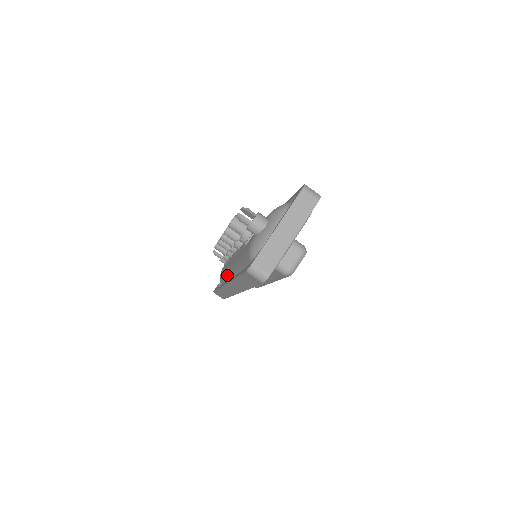
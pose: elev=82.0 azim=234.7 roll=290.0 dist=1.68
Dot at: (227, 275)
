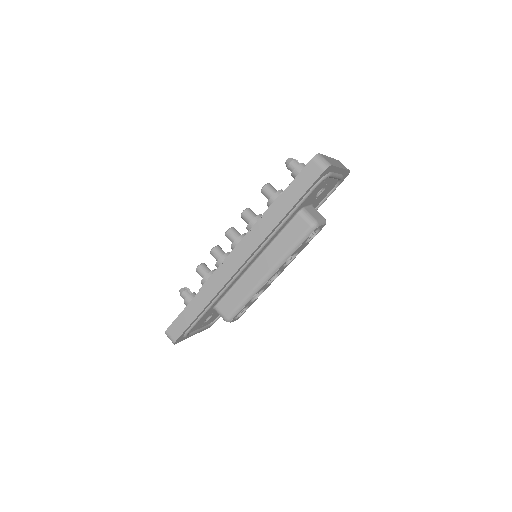
Dot at: occluded
